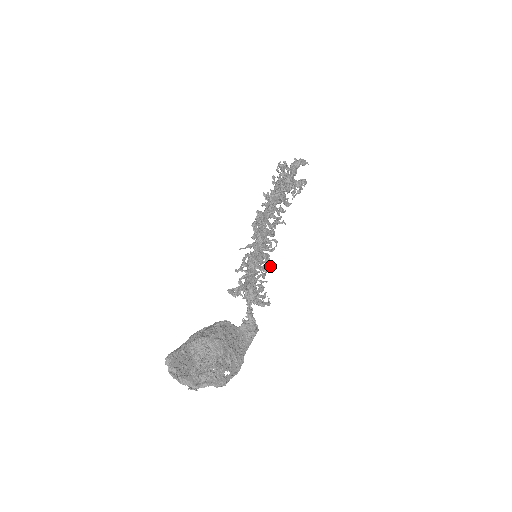
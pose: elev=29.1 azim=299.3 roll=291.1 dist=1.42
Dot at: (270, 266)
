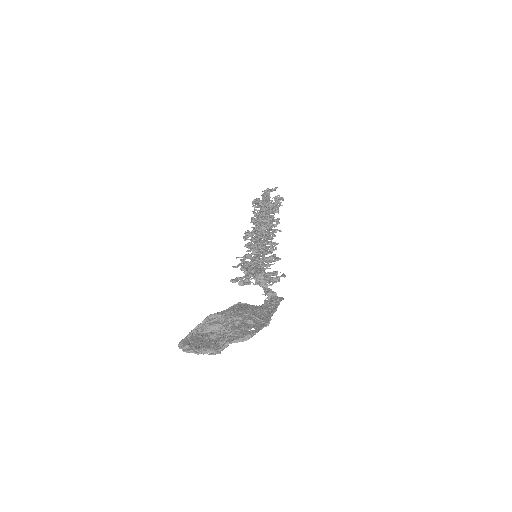
Dot at: (277, 258)
